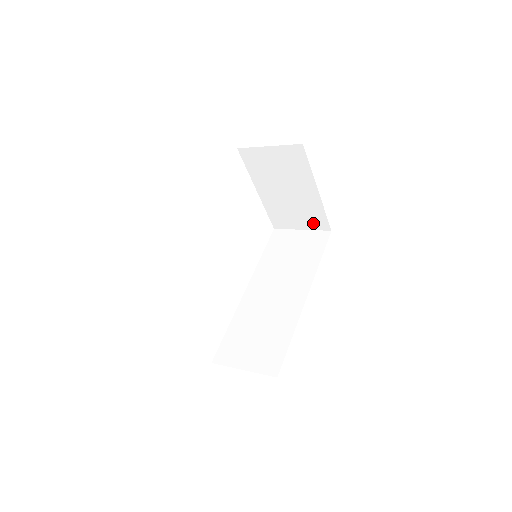
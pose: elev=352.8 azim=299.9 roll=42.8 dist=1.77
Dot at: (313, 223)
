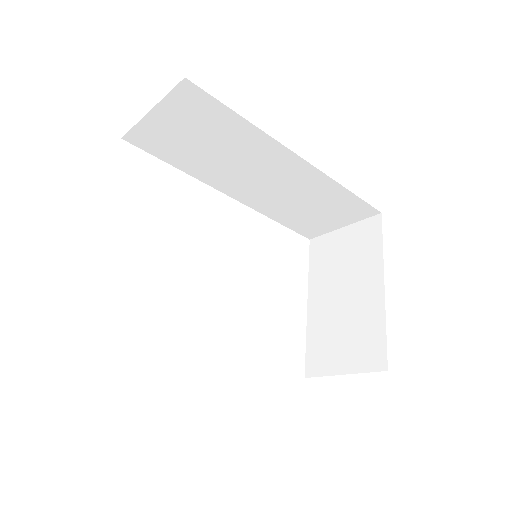
Dot at: (363, 356)
